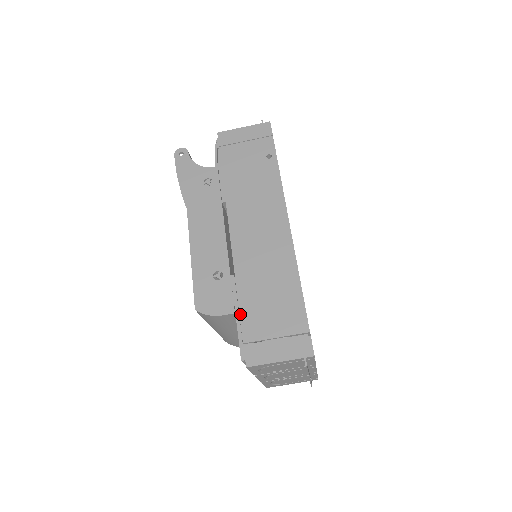
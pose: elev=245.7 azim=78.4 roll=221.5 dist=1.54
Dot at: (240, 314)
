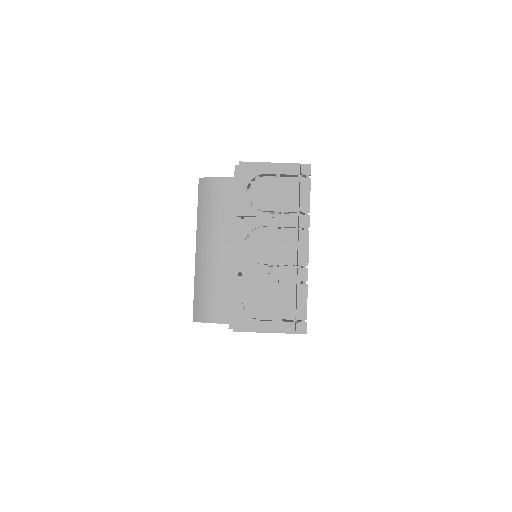
Dot at: occluded
